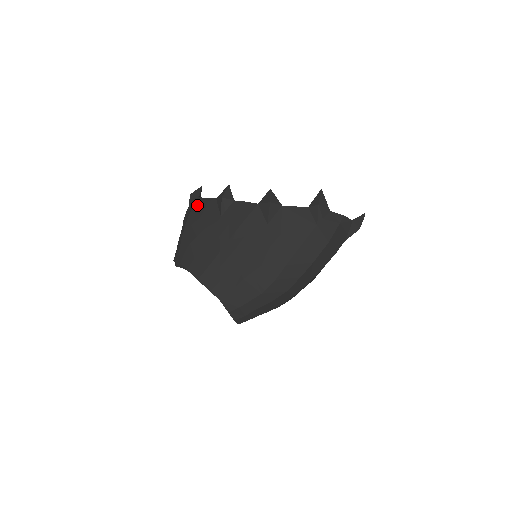
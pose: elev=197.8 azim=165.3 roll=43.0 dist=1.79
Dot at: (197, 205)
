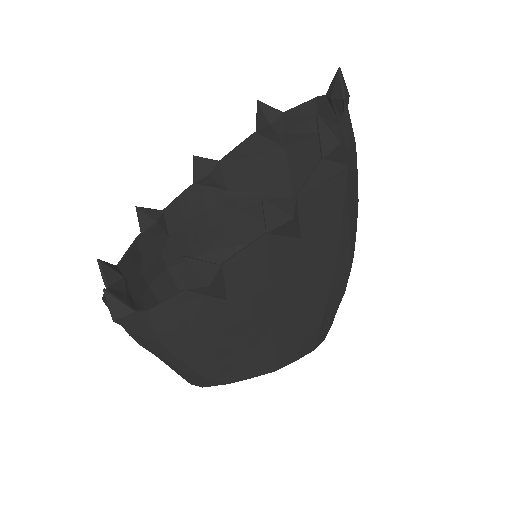
Dot at: (159, 323)
